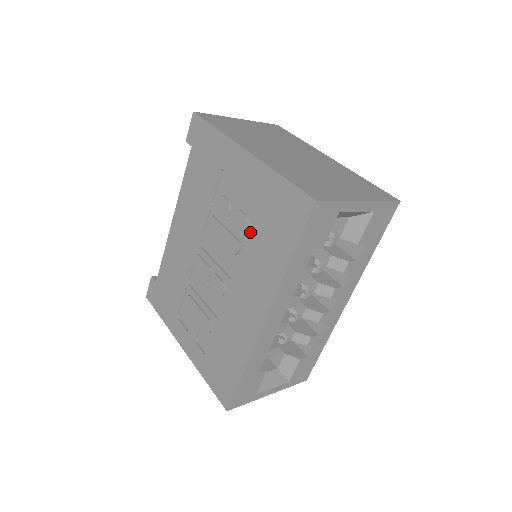
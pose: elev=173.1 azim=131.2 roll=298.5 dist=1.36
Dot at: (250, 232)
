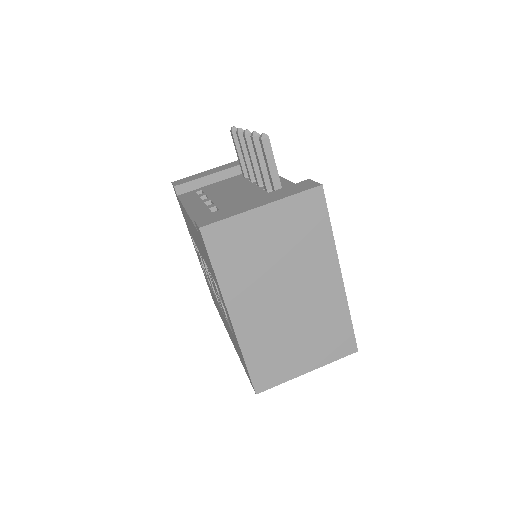
Dot at: (228, 324)
